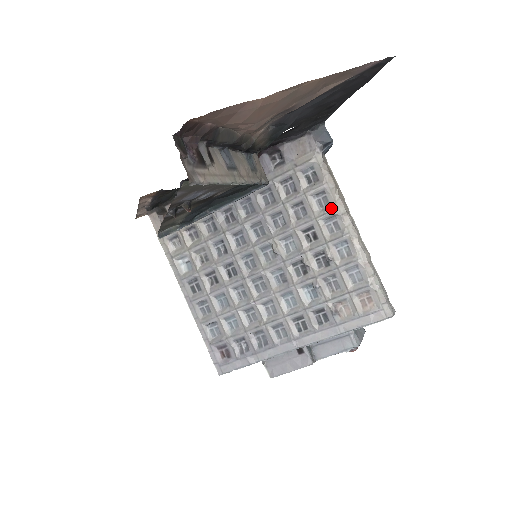
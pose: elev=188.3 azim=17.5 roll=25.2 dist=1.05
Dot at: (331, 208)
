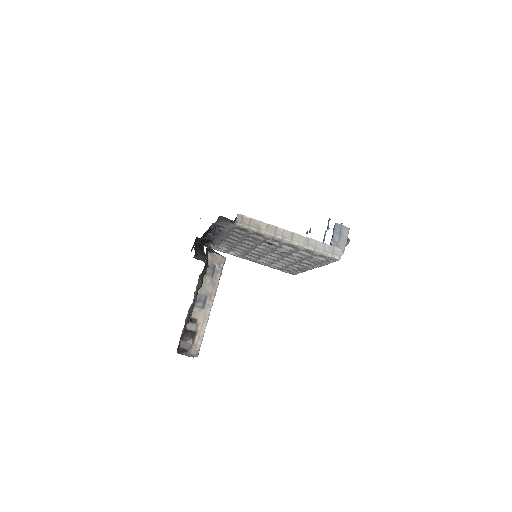
Dot at: (265, 238)
